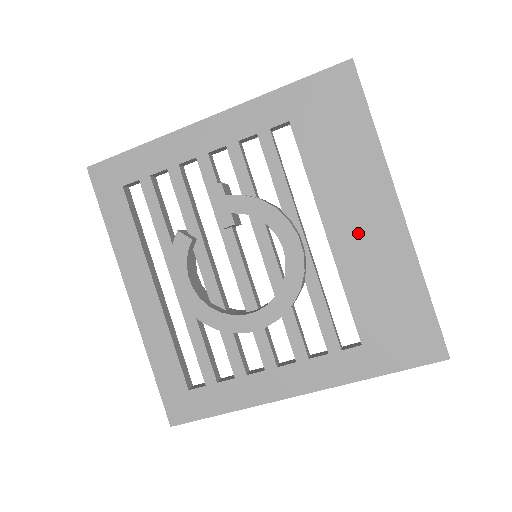
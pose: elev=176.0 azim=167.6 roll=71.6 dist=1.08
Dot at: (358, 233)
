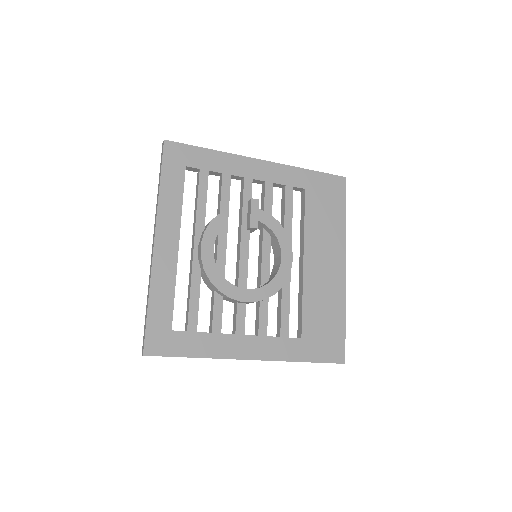
Dot at: (321, 269)
